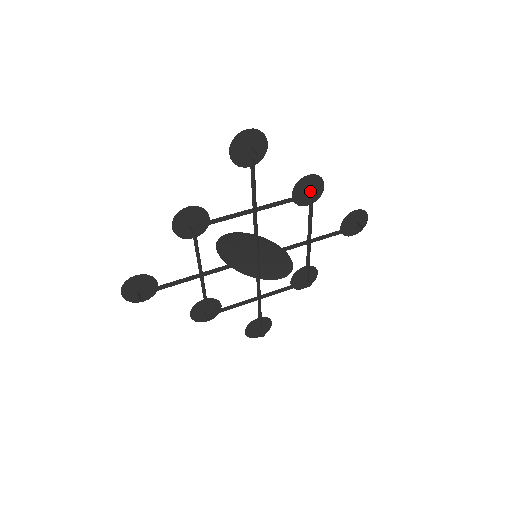
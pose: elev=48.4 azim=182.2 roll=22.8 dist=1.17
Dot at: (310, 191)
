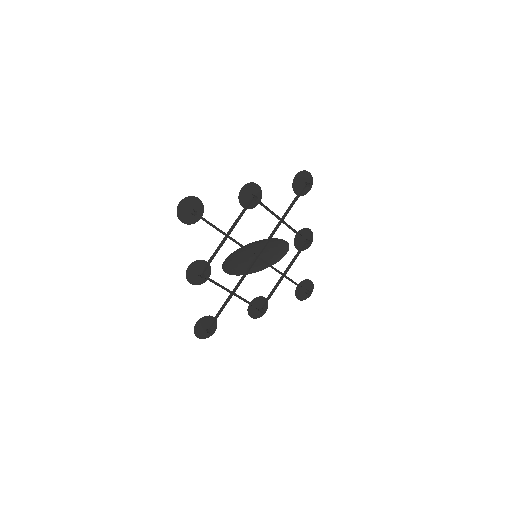
Dot at: (252, 195)
